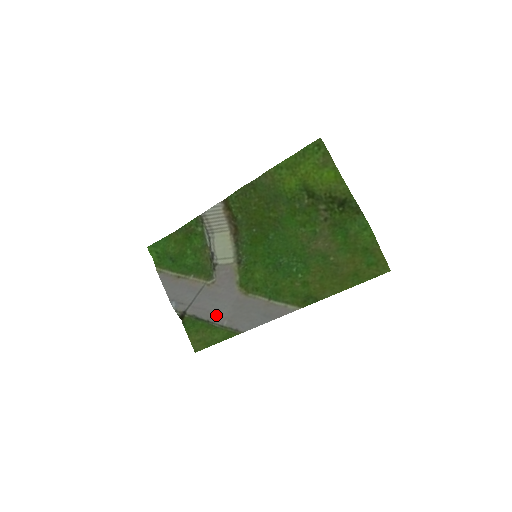
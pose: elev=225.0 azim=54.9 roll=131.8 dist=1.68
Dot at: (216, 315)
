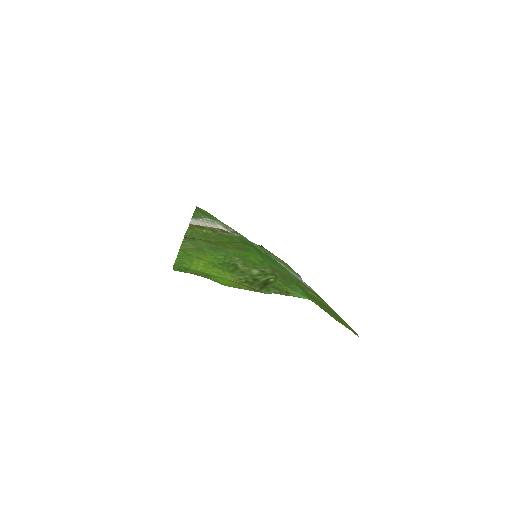
Dot at: occluded
